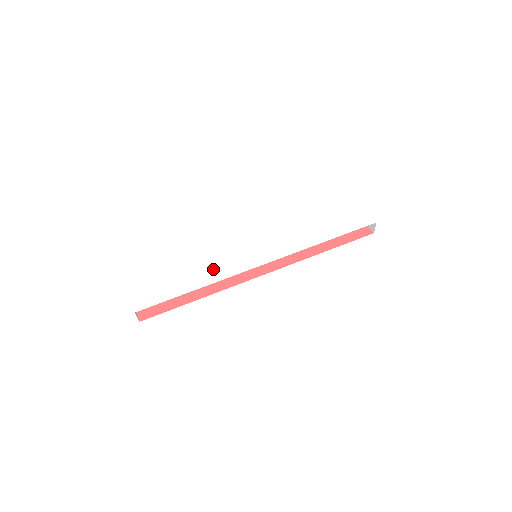
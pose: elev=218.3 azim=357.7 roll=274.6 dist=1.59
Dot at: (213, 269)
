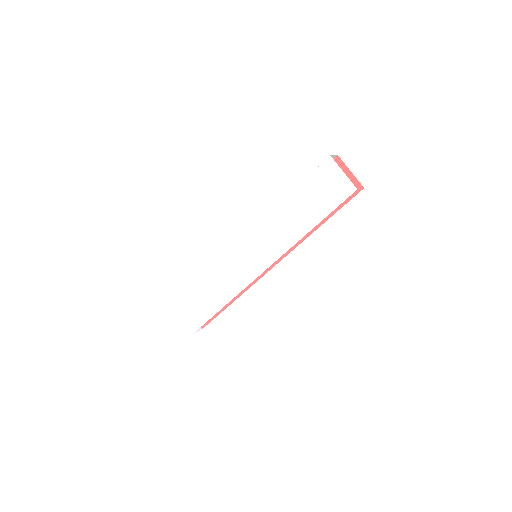
Dot at: (226, 285)
